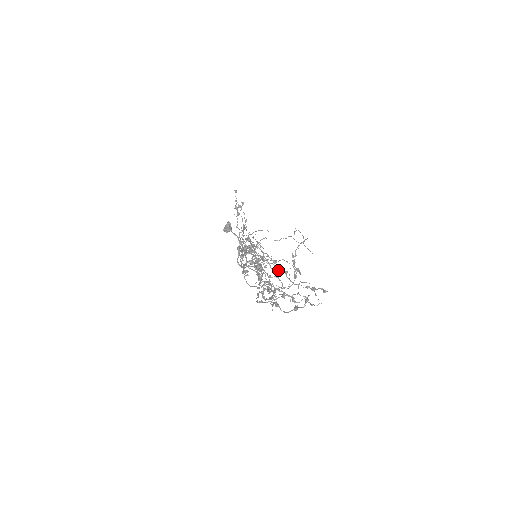
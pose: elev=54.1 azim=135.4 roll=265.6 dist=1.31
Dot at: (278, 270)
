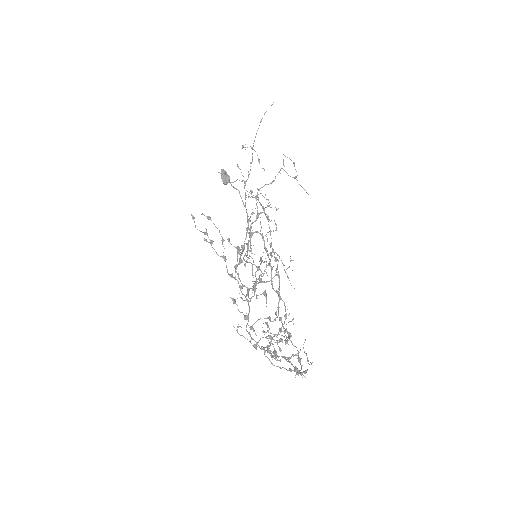
Dot at: (269, 319)
